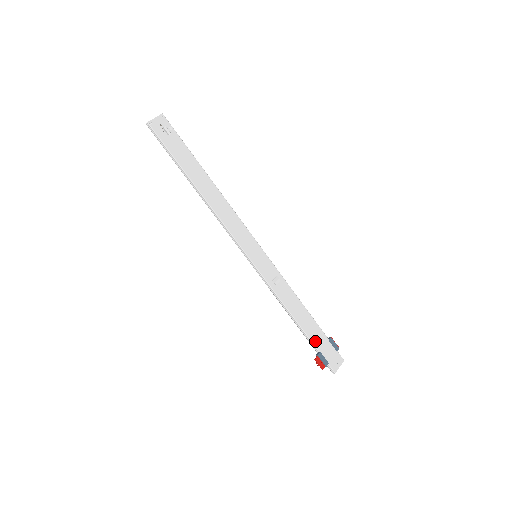
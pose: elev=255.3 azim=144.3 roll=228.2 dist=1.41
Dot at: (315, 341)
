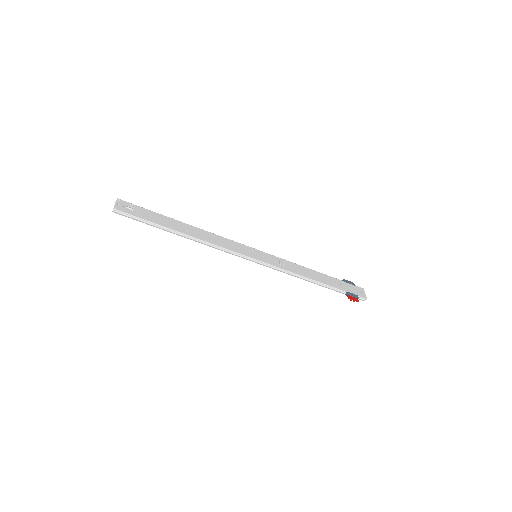
Dot at: (338, 287)
